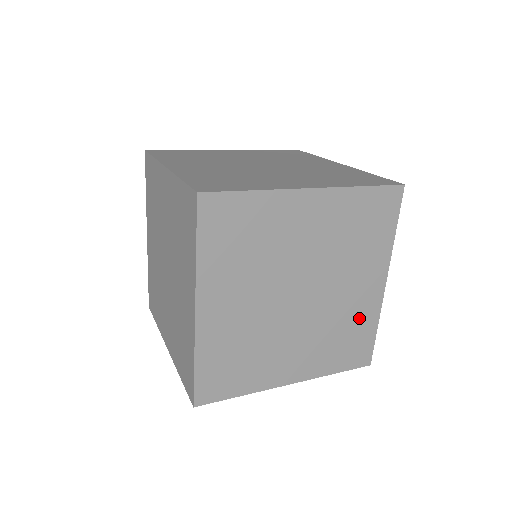
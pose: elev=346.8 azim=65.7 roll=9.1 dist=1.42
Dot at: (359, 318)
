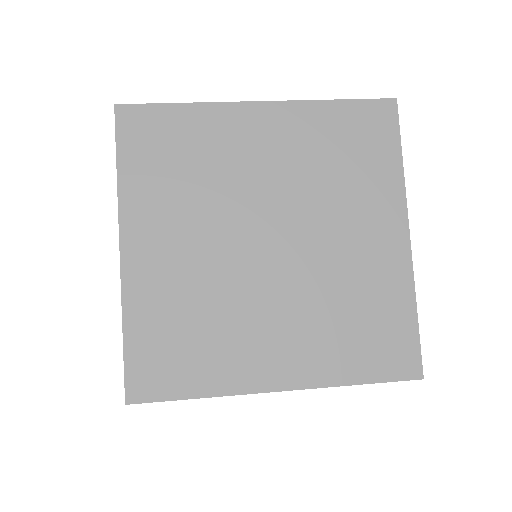
Dot at: occluded
